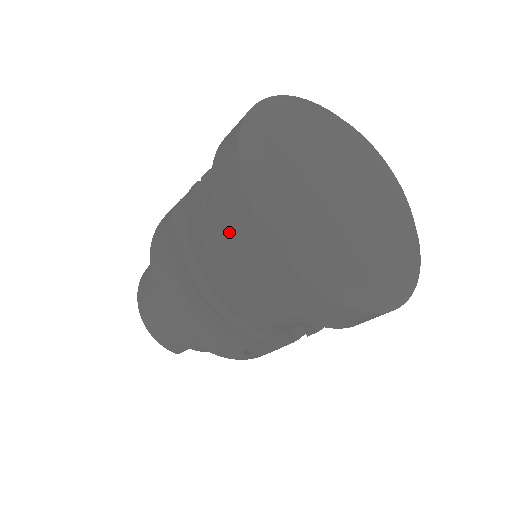
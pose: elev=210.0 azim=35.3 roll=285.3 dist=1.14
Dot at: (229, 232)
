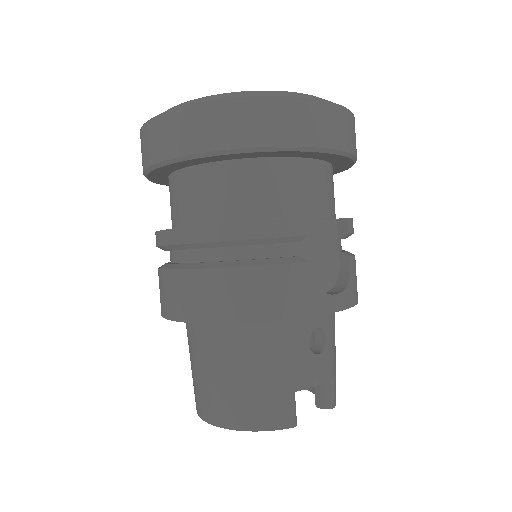
Dot at: (179, 148)
